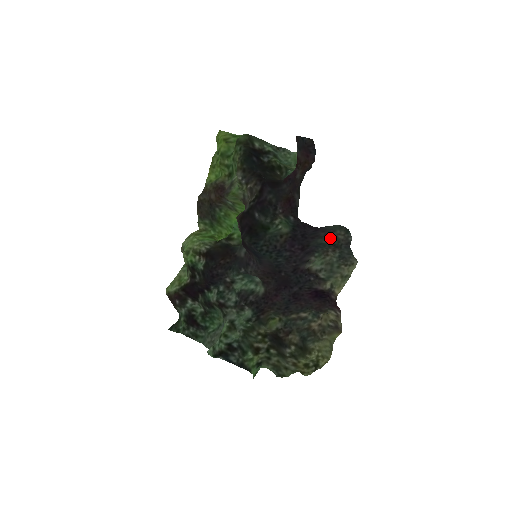
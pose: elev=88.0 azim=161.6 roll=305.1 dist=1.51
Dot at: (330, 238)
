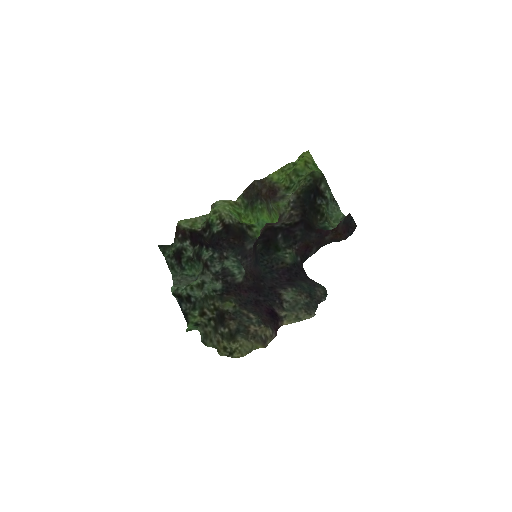
Dot at: (312, 288)
